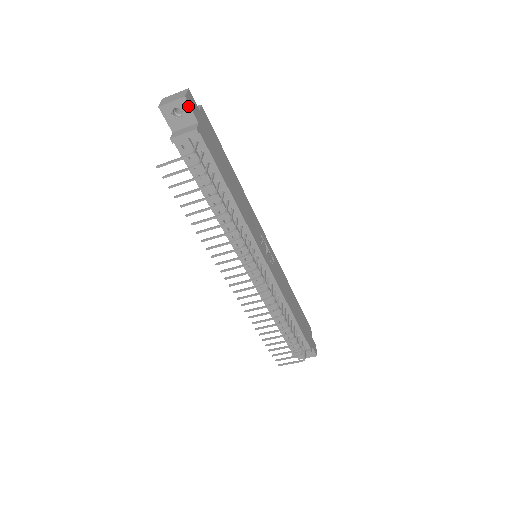
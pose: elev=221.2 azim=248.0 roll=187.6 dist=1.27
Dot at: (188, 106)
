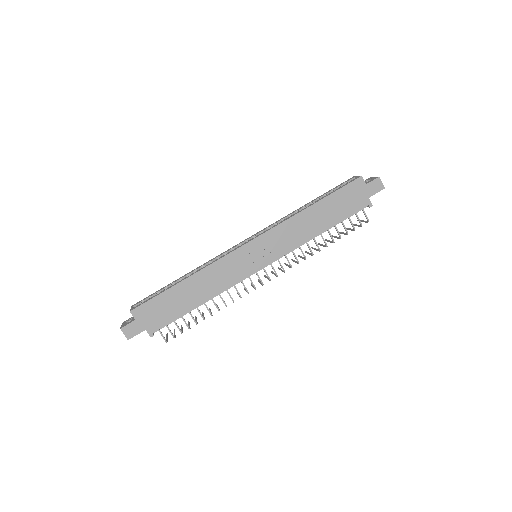
Dot at: occluded
